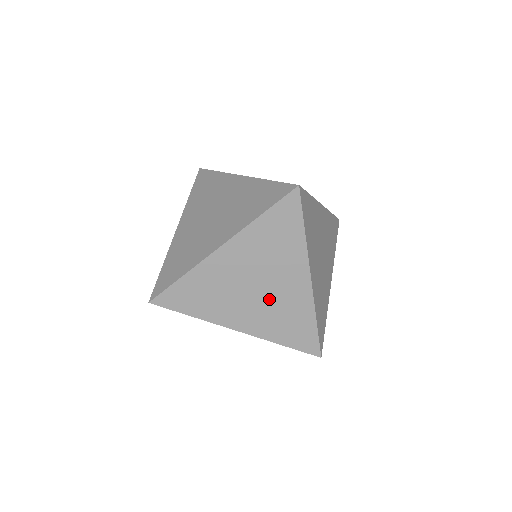
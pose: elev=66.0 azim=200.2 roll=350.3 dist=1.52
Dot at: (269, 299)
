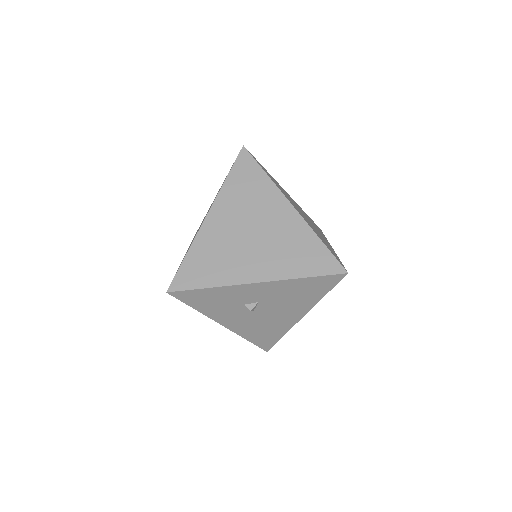
Dot at: (268, 239)
